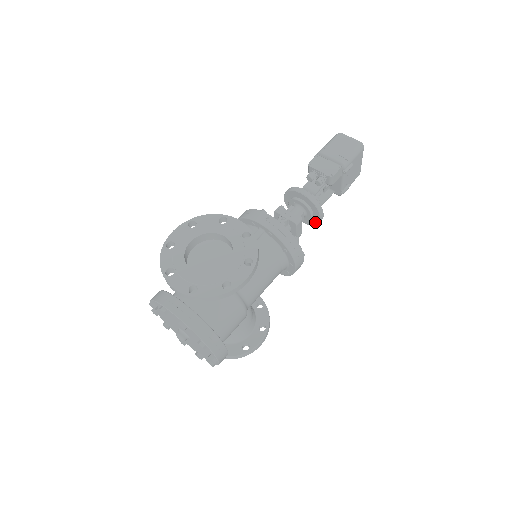
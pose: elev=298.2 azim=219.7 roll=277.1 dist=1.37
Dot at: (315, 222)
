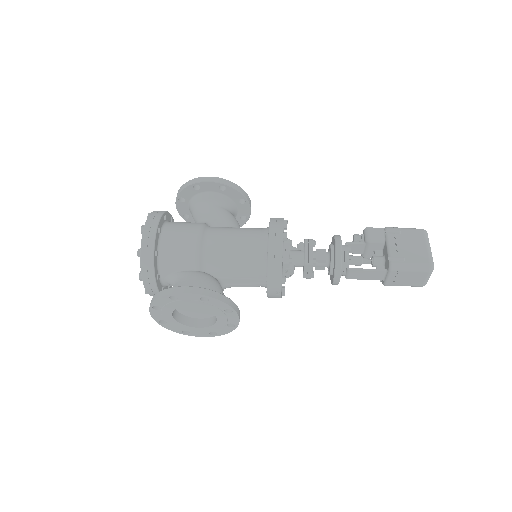
Dot at: (335, 257)
